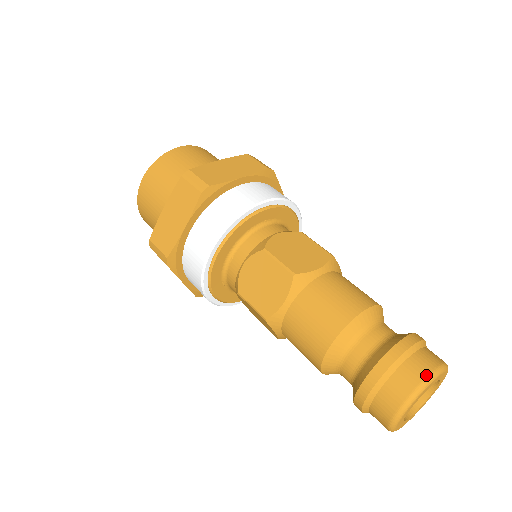
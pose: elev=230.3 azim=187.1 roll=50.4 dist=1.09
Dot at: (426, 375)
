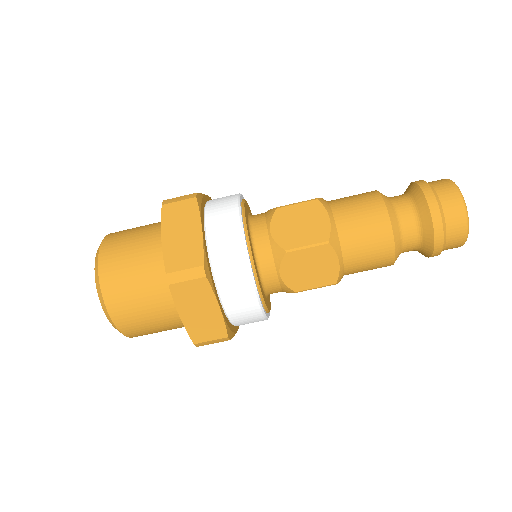
Dot at: (446, 179)
